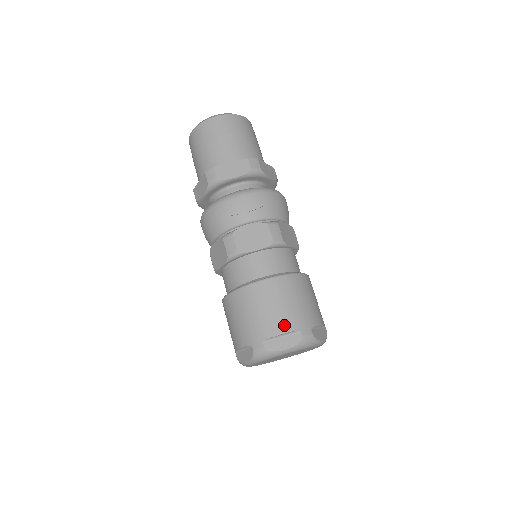
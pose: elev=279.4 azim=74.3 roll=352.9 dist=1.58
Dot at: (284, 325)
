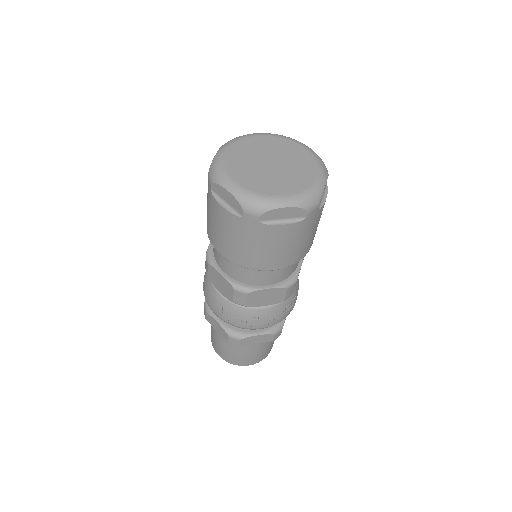
Dot at: occluded
